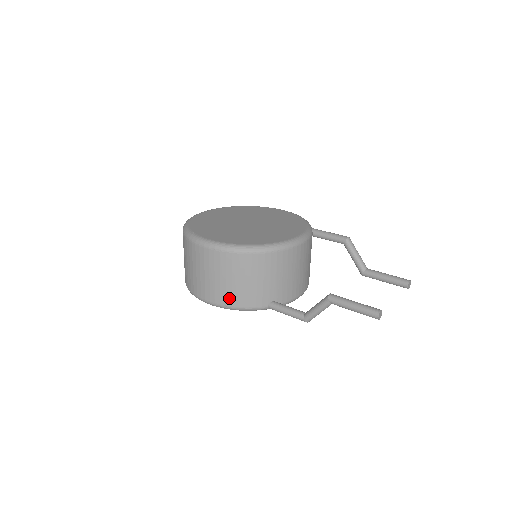
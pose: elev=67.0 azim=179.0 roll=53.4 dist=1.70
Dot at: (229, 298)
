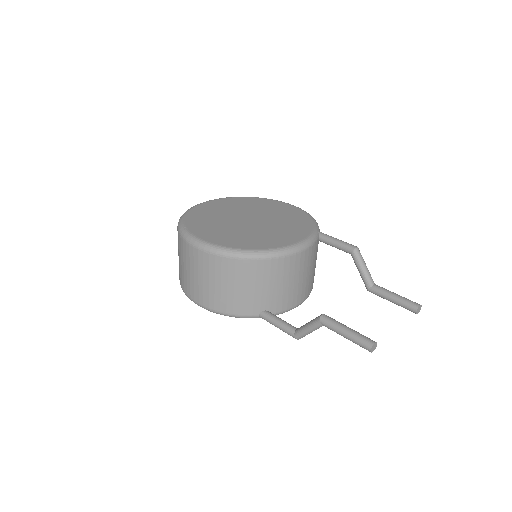
Dot at: (218, 303)
